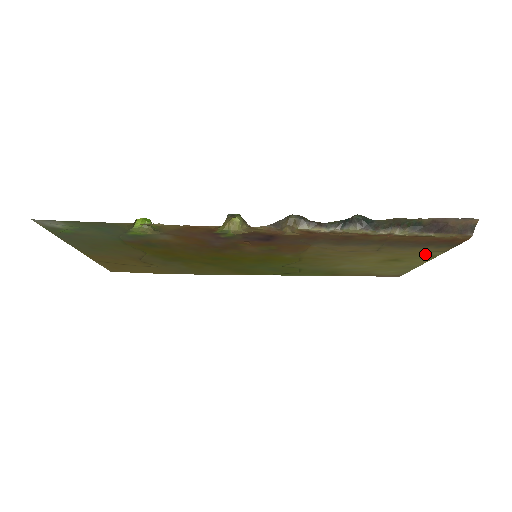
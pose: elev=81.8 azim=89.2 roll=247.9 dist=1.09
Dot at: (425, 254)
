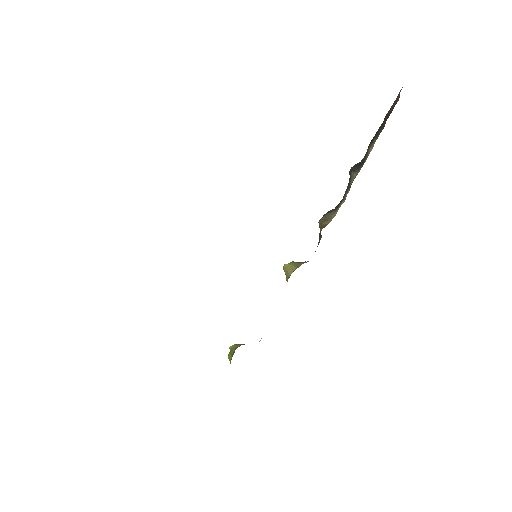
Dot at: occluded
